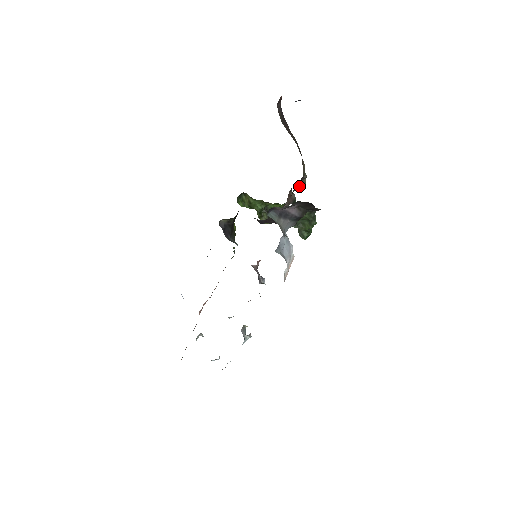
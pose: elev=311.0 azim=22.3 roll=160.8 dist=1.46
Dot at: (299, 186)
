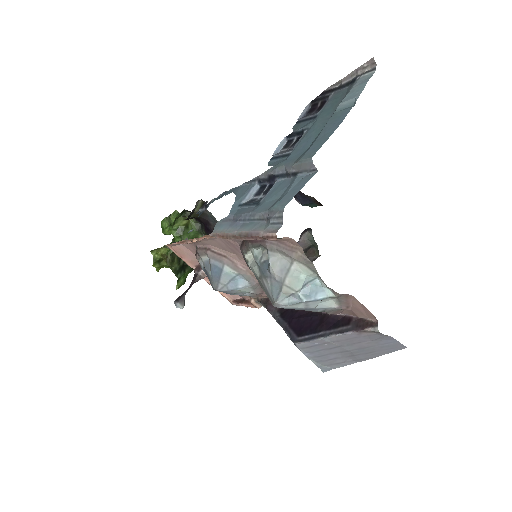
Dot at: occluded
